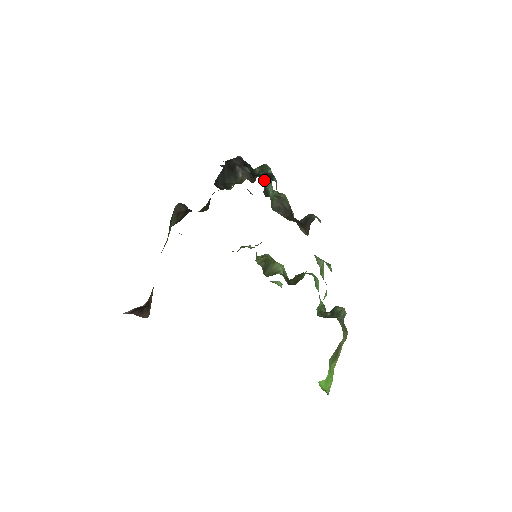
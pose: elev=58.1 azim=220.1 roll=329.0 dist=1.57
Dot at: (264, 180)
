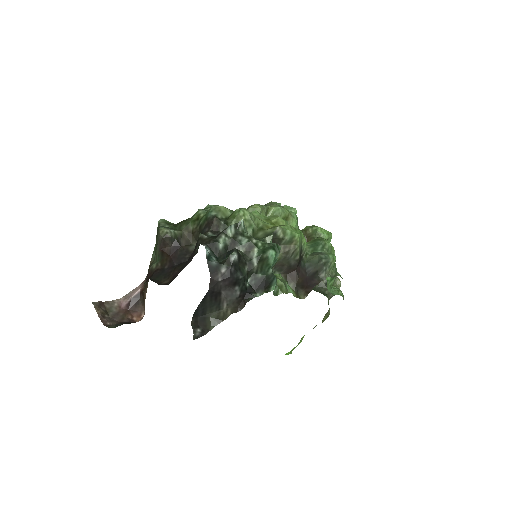
Dot at: (271, 239)
